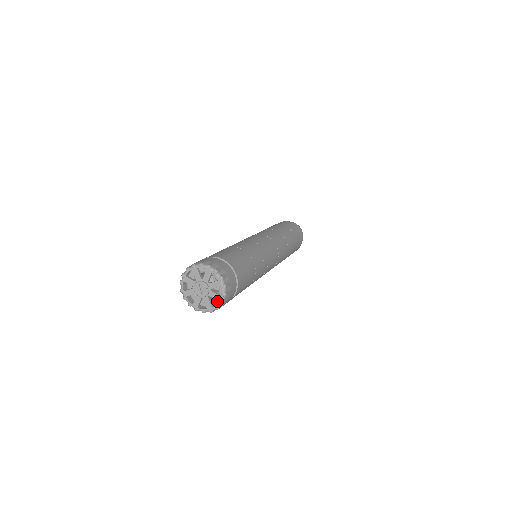
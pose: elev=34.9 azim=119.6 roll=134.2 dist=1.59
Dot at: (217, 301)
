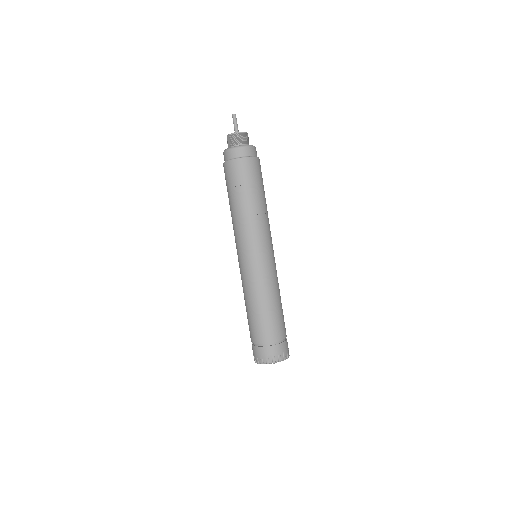
Dot at: occluded
